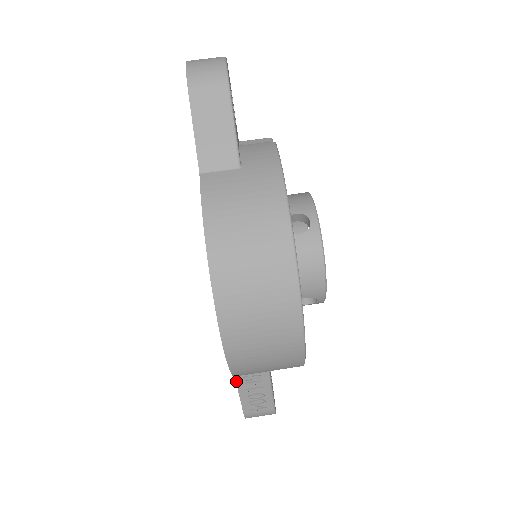
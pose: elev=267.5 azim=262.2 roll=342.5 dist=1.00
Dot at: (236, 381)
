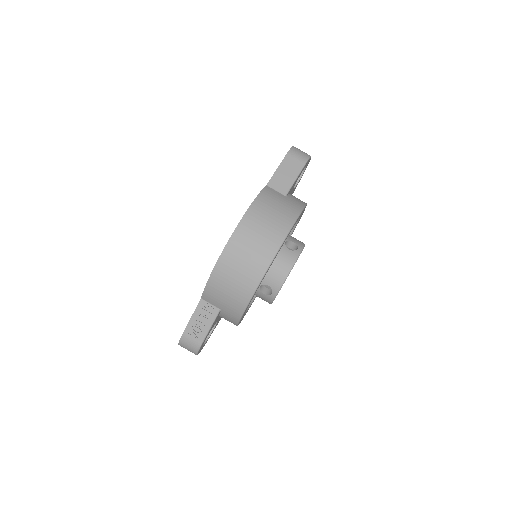
Dot at: (199, 303)
